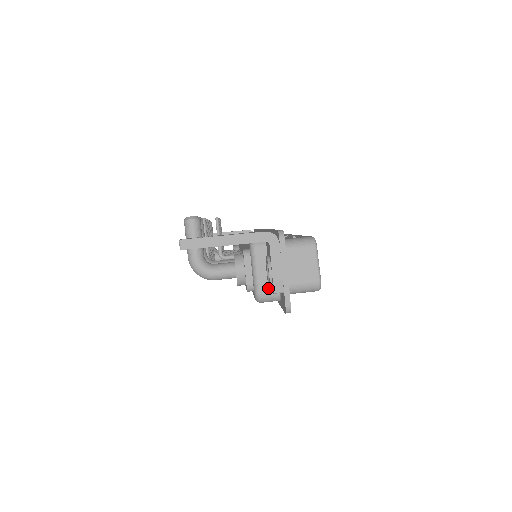
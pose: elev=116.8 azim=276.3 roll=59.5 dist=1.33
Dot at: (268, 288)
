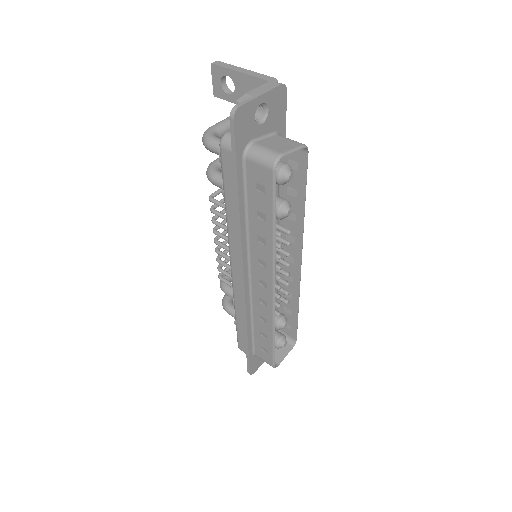
Dot at: occluded
